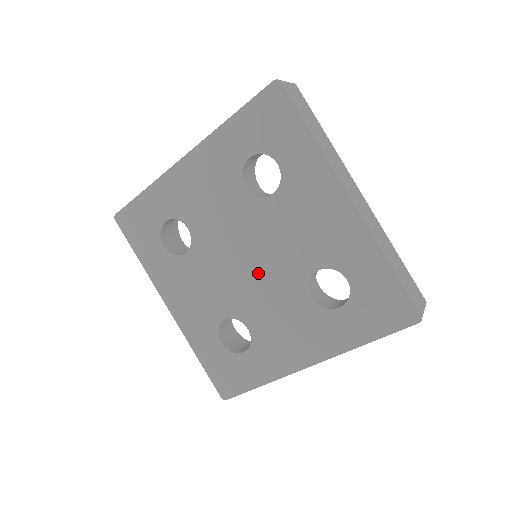
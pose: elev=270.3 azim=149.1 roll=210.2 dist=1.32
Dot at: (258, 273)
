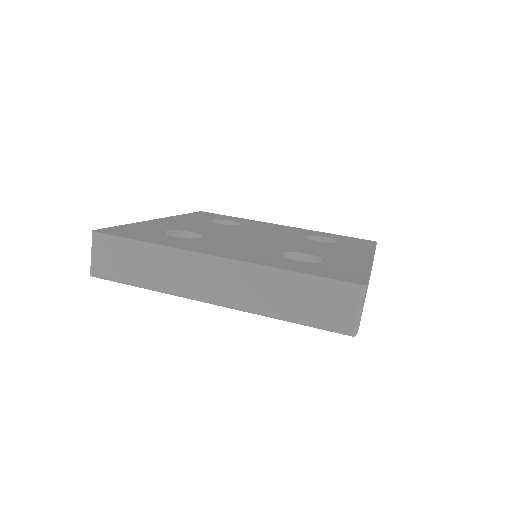
Dot at: (273, 239)
